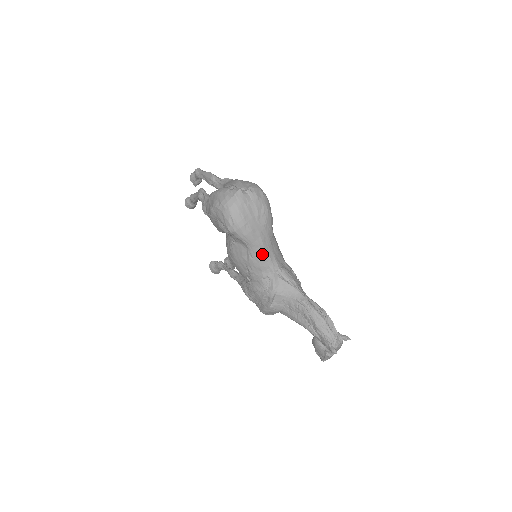
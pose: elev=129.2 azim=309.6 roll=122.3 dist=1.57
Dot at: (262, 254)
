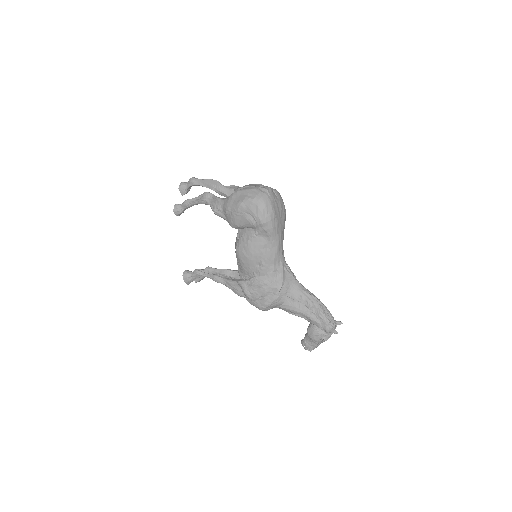
Dot at: (278, 247)
